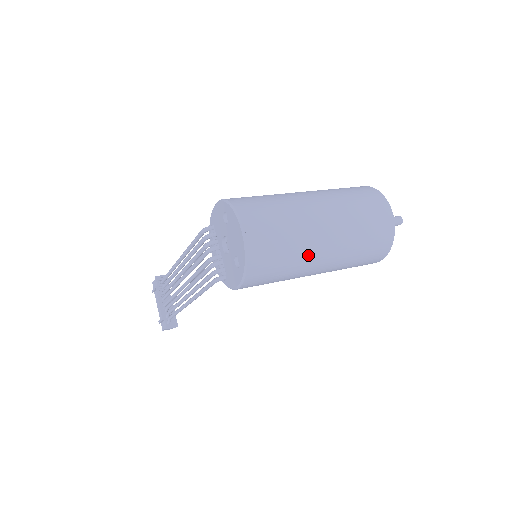
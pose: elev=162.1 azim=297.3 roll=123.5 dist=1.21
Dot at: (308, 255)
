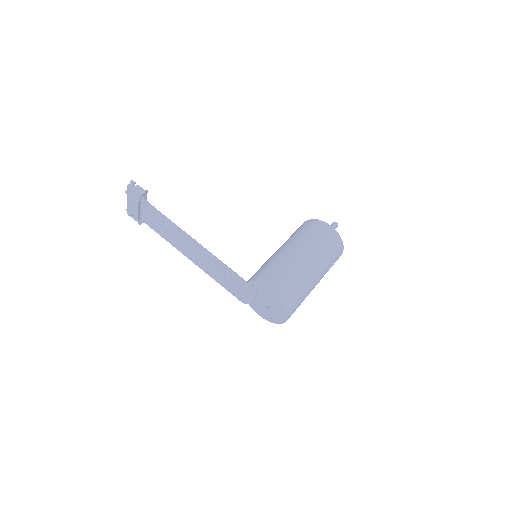
Dot at: occluded
